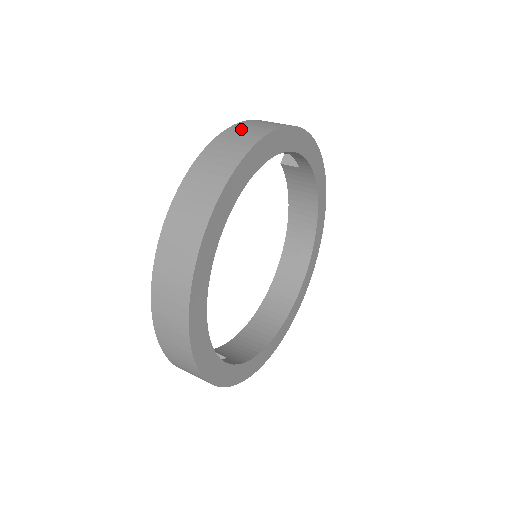
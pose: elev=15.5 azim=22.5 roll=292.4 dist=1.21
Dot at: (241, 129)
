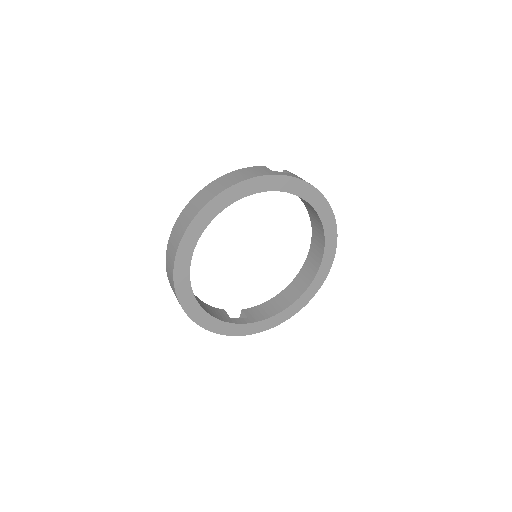
Dot at: (207, 190)
